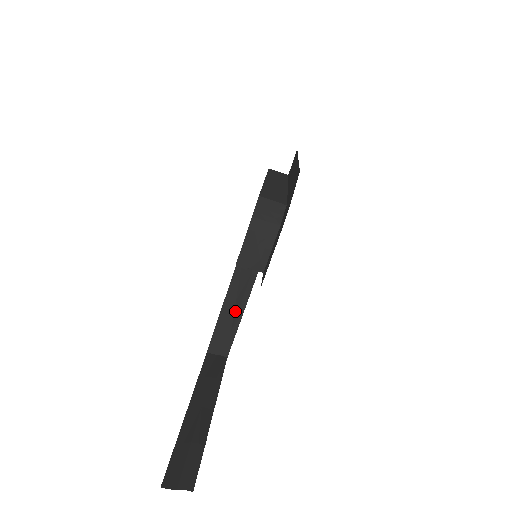
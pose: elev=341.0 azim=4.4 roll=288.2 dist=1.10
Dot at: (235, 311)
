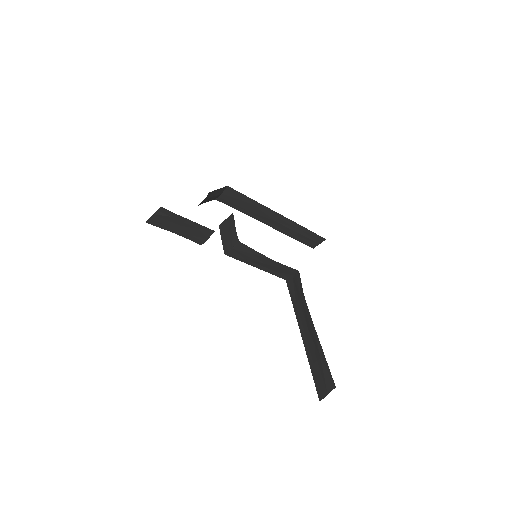
Dot at: (312, 338)
